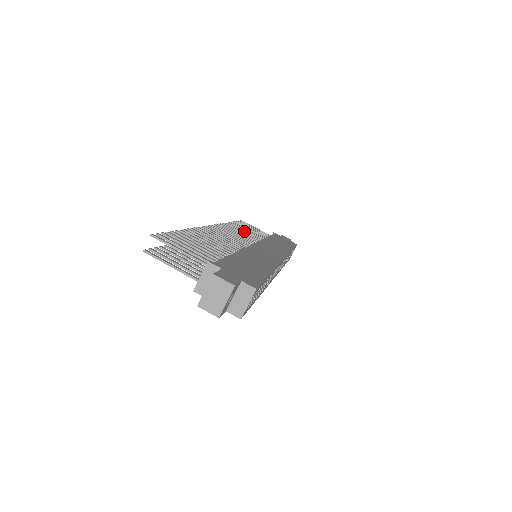
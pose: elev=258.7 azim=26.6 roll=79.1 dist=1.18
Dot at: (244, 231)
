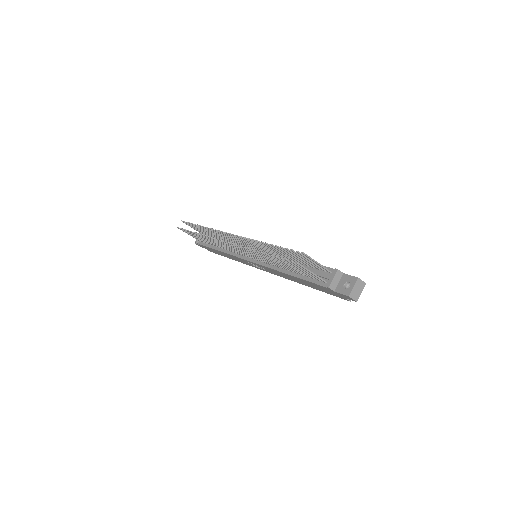
Dot at: (214, 233)
